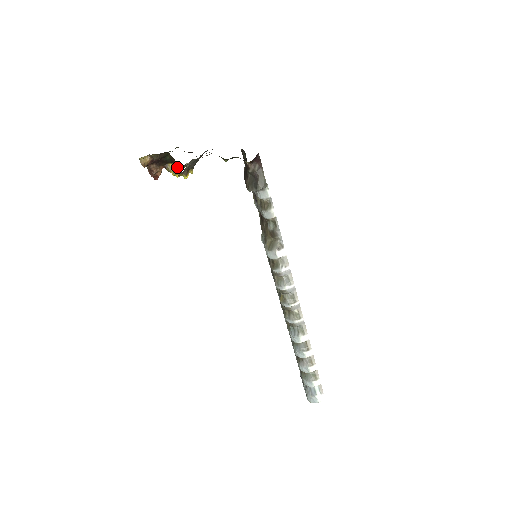
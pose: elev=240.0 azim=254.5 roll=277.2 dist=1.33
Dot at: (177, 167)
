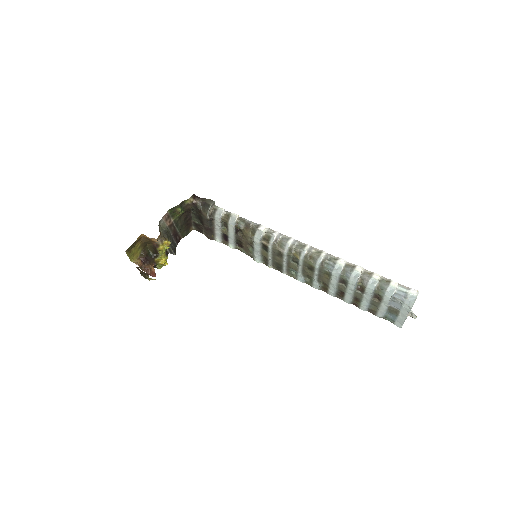
Dot at: (162, 260)
